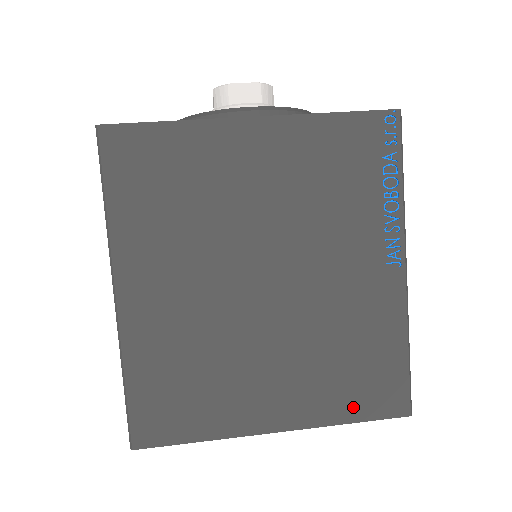
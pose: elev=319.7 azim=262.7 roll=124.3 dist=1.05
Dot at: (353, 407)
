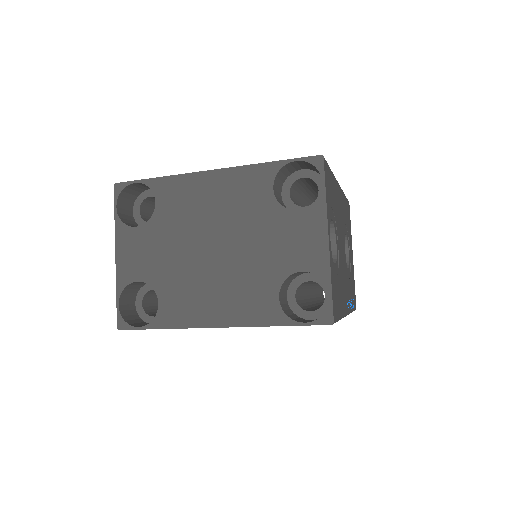
Dot at: occluded
